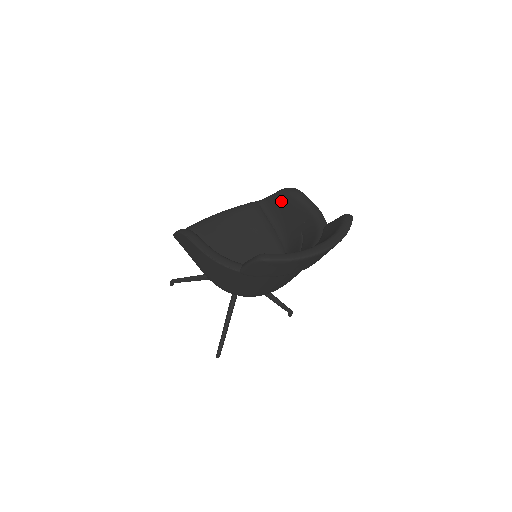
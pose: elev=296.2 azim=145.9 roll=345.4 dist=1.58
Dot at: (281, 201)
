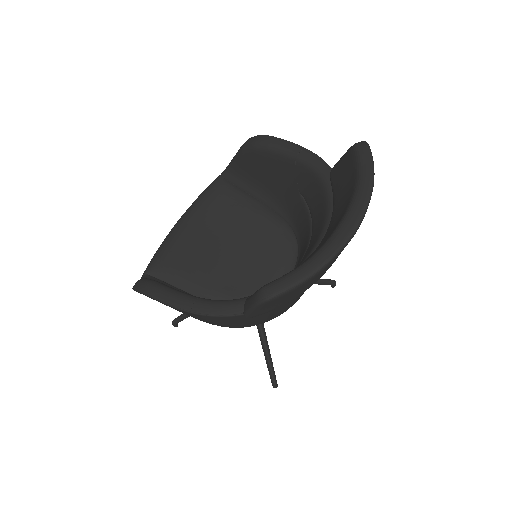
Dot at: (250, 162)
